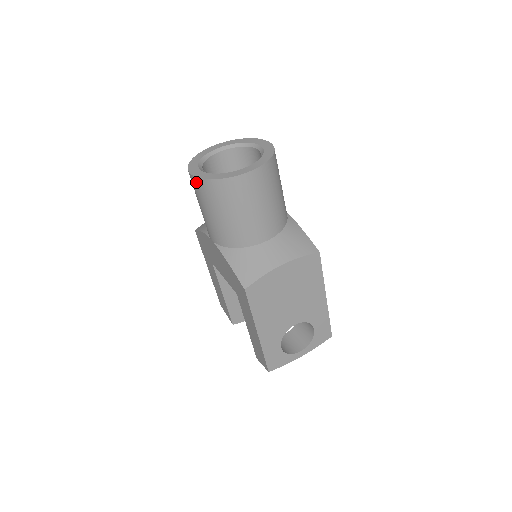
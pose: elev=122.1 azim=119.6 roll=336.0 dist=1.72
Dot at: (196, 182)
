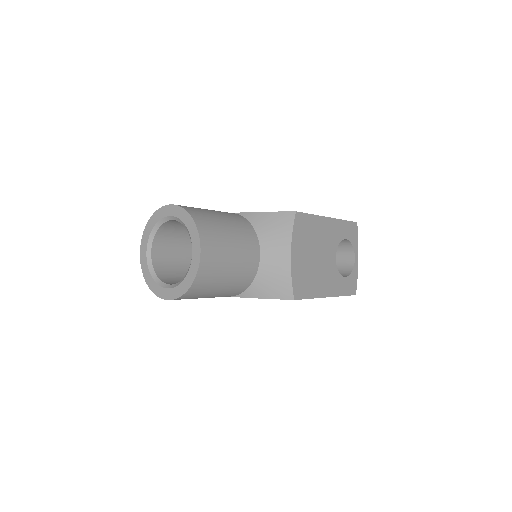
Dot at: occluded
